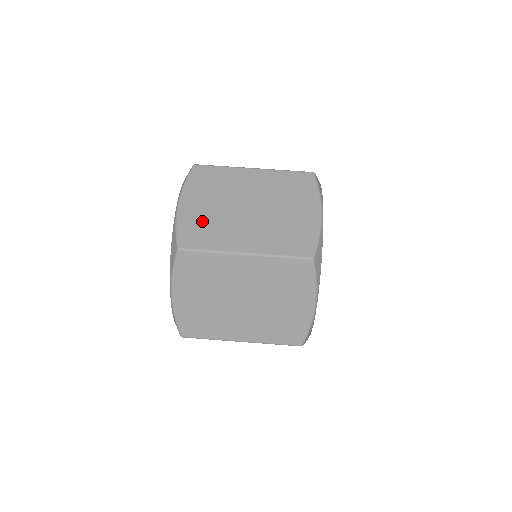
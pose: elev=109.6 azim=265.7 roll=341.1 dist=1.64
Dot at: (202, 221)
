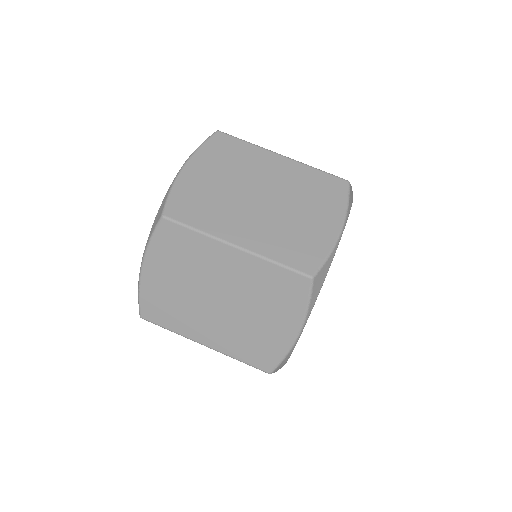
Dot at: (165, 297)
